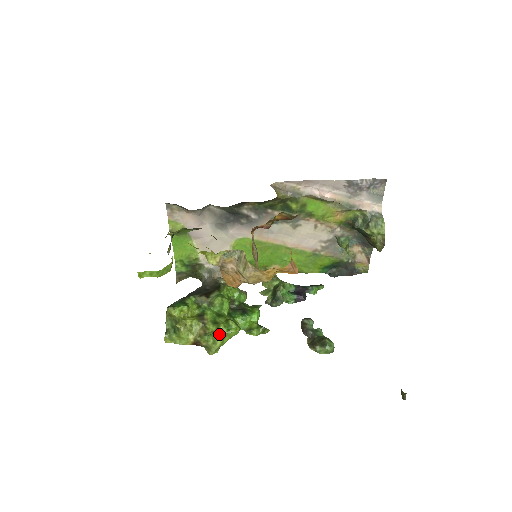
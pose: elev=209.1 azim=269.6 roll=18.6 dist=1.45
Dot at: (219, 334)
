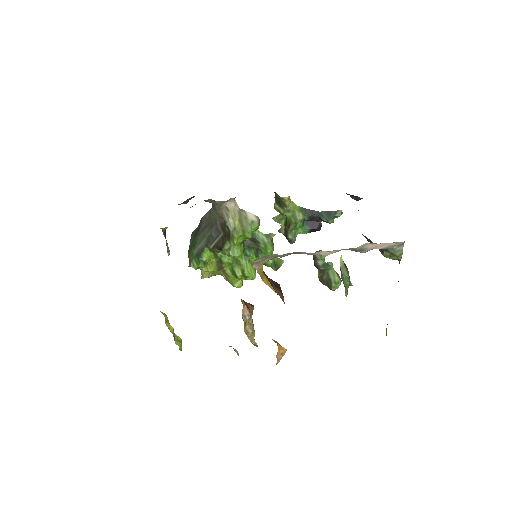
Dot at: (238, 283)
